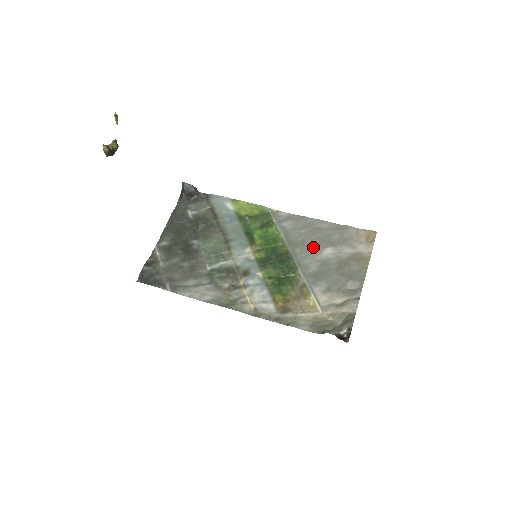
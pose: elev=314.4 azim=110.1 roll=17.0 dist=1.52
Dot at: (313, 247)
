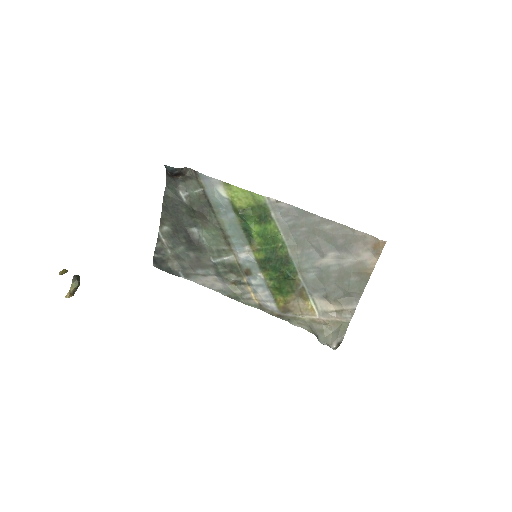
Dot at: (314, 250)
